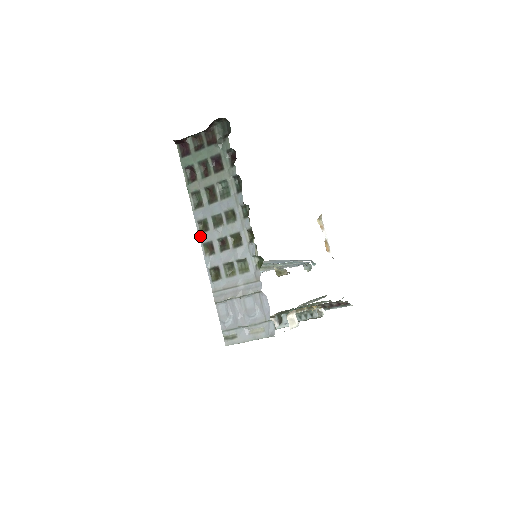
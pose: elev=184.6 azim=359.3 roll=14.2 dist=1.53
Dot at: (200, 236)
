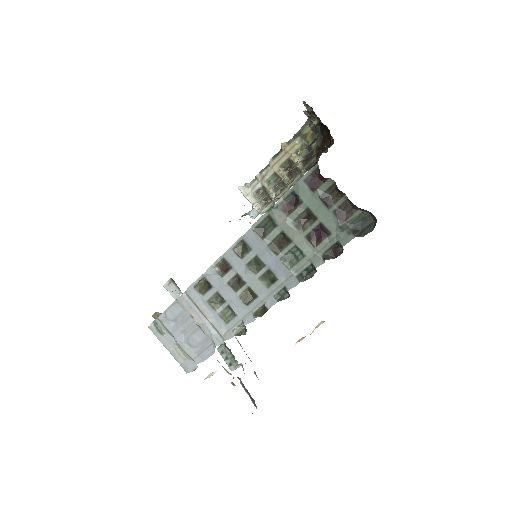
Dot at: (230, 251)
